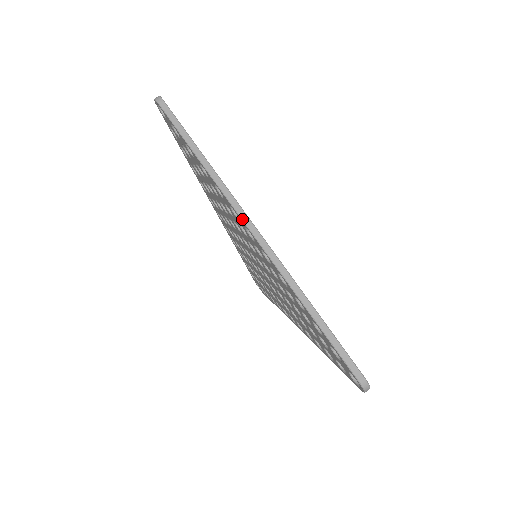
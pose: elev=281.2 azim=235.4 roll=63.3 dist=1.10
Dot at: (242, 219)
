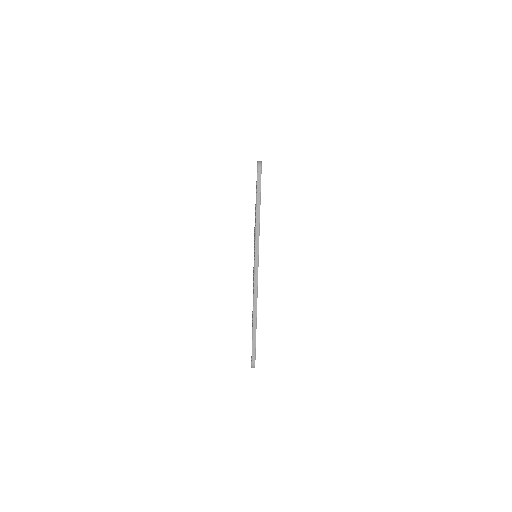
Dot at: (255, 265)
